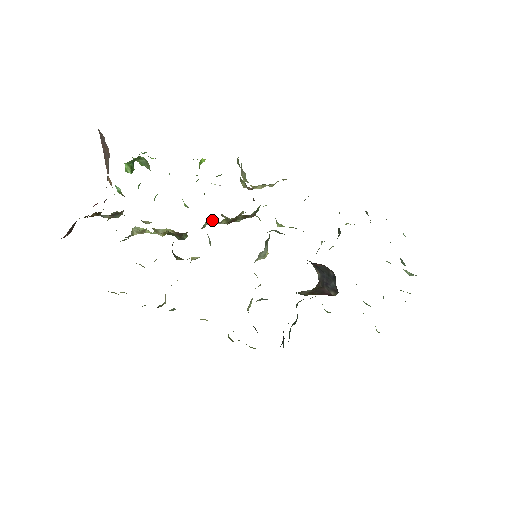
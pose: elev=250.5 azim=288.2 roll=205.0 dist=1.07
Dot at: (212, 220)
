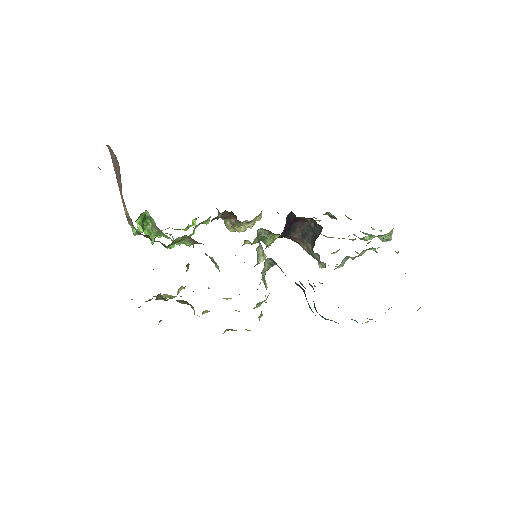
Dot at: occluded
